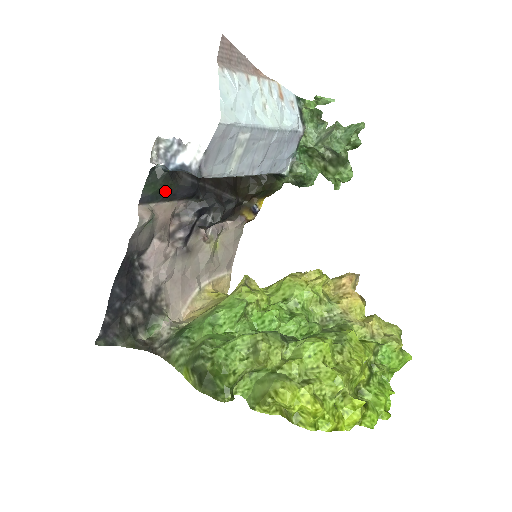
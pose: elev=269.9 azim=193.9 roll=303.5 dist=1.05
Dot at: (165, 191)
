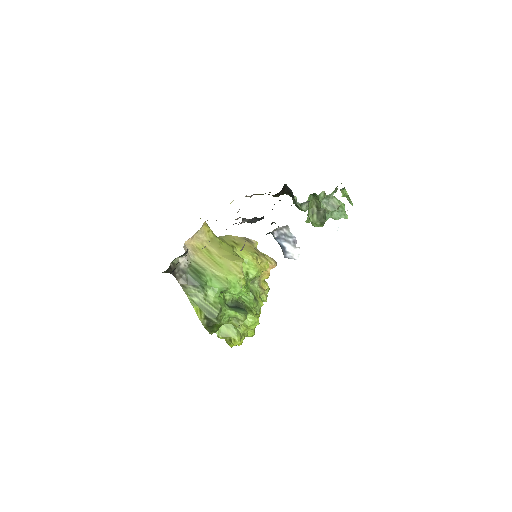
Dot at: occluded
